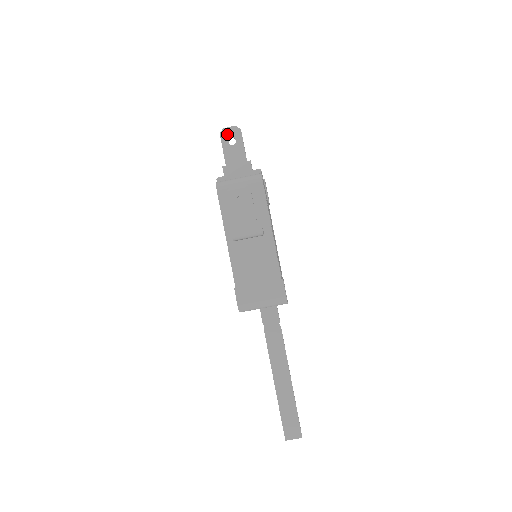
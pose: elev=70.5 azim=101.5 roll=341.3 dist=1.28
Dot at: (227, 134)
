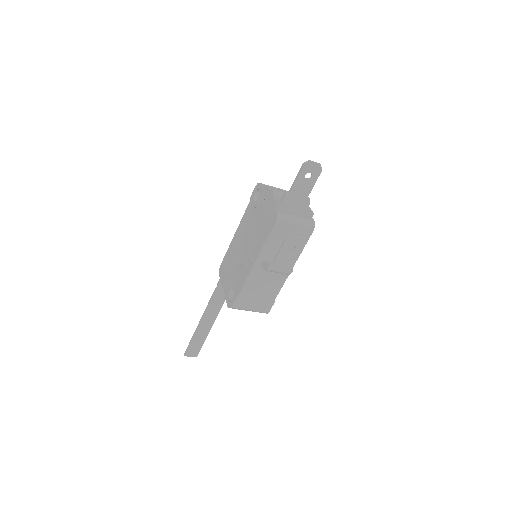
Dot at: (309, 168)
